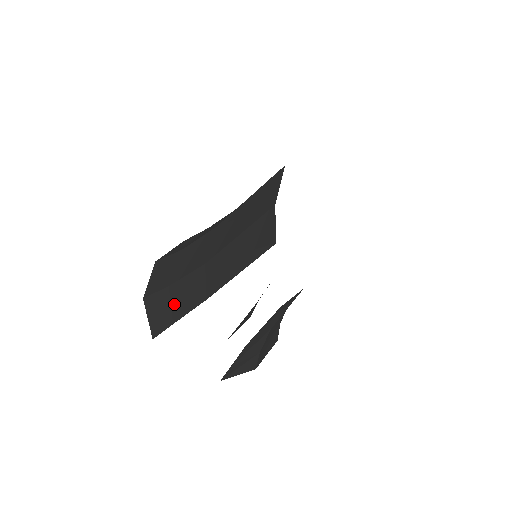
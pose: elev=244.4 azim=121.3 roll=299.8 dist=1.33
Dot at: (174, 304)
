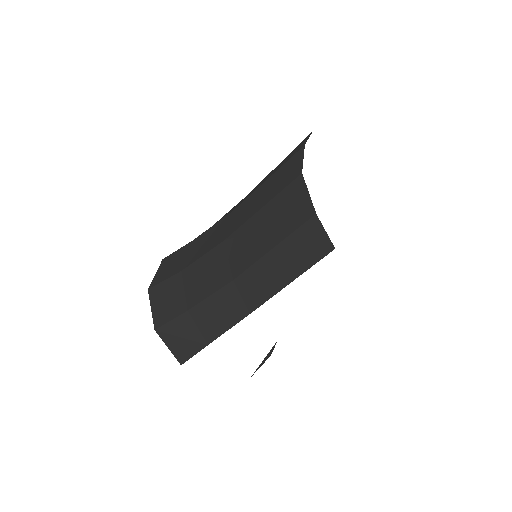
Dot at: (203, 326)
